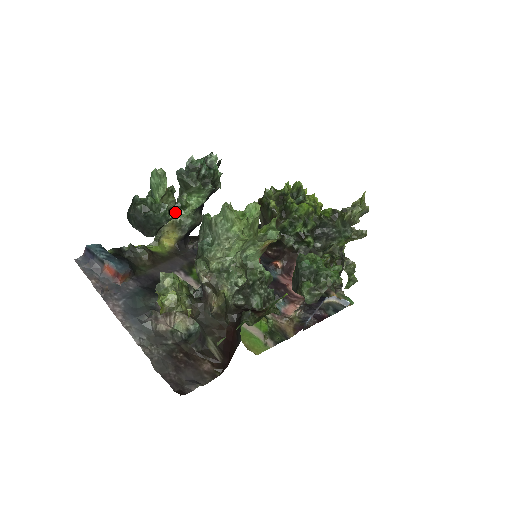
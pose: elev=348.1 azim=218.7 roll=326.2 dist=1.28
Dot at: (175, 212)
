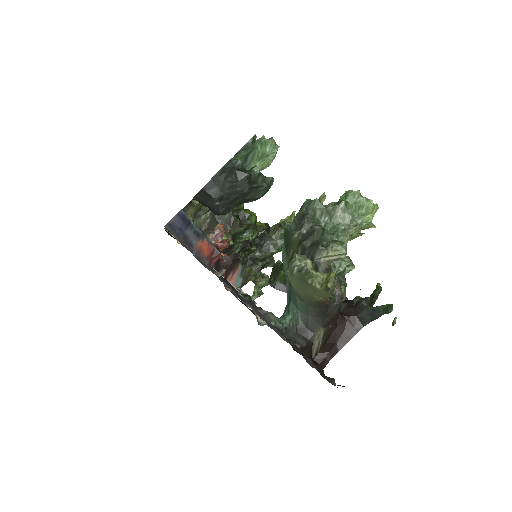
Dot at: occluded
